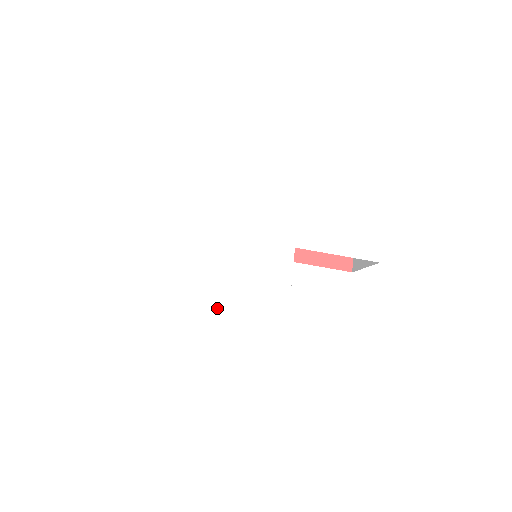
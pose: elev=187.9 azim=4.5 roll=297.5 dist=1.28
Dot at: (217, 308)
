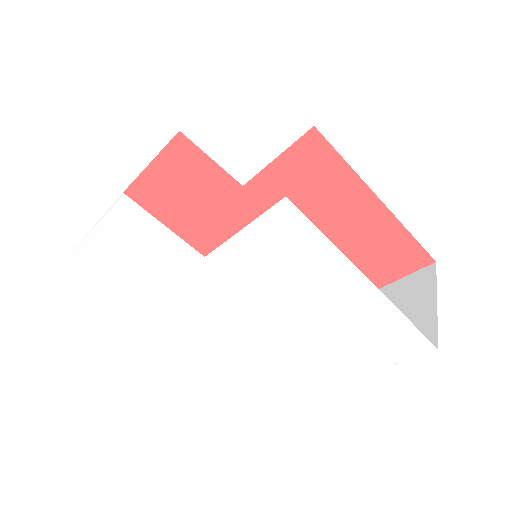
Dot at: (163, 297)
